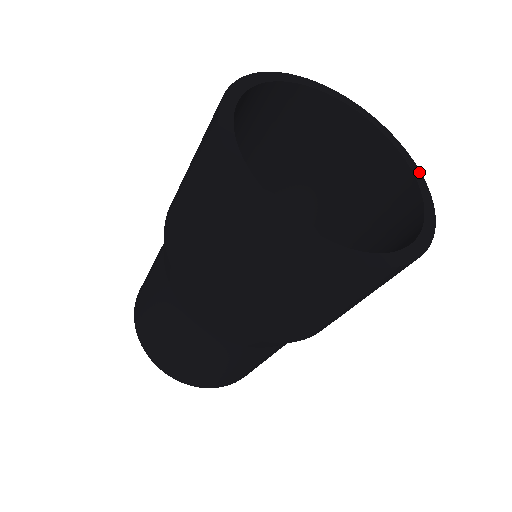
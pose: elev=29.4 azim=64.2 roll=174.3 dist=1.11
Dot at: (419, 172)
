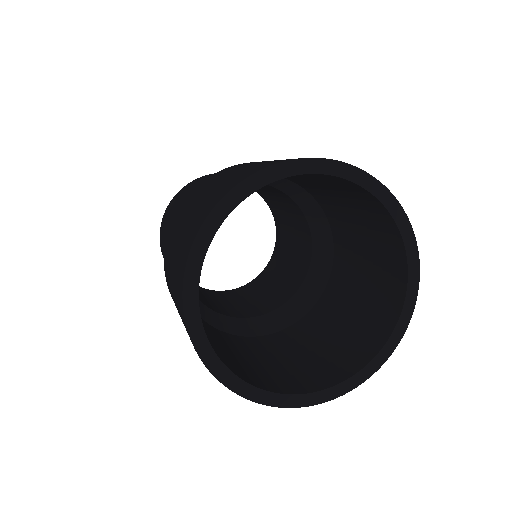
Dot at: (414, 302)
